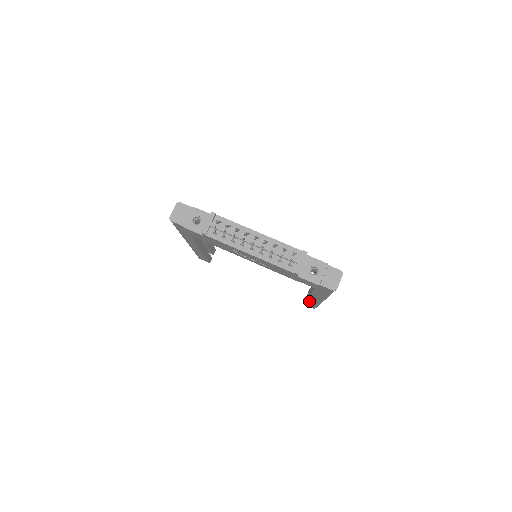
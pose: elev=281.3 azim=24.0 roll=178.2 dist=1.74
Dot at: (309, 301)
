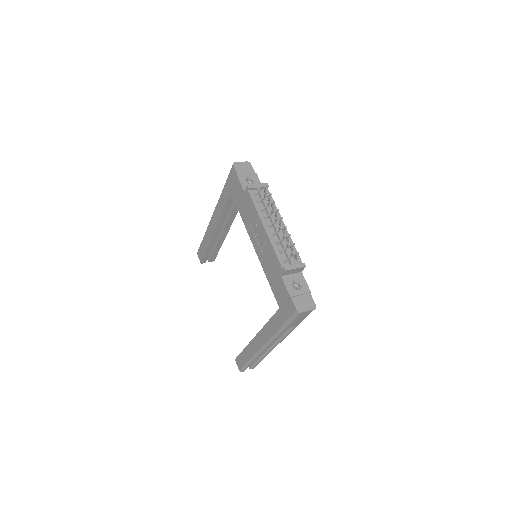
Dot at: (248, 349)
